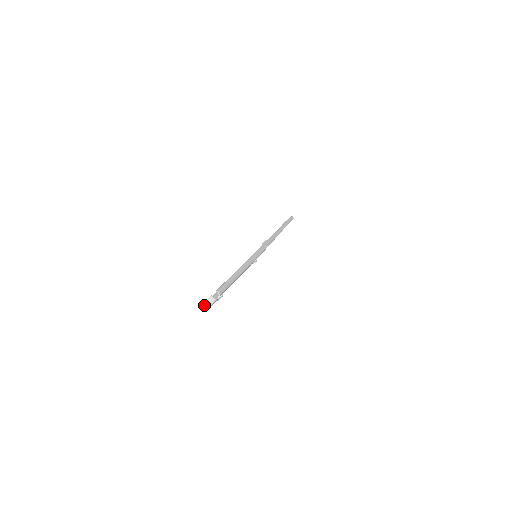
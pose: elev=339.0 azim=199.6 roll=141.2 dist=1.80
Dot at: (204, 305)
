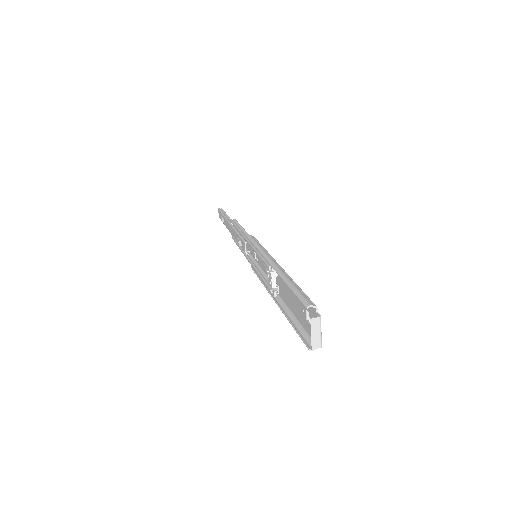
Dot at: (313, 342)
